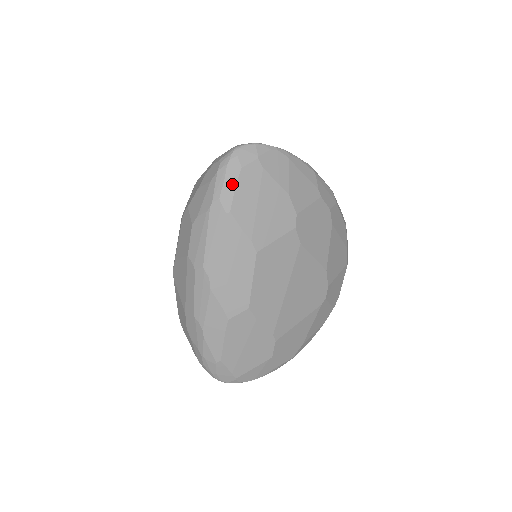
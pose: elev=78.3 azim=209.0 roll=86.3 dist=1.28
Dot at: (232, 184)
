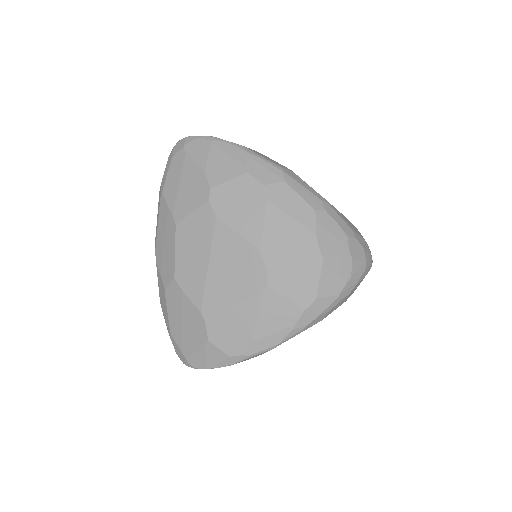
Dot at: (167, 171)
